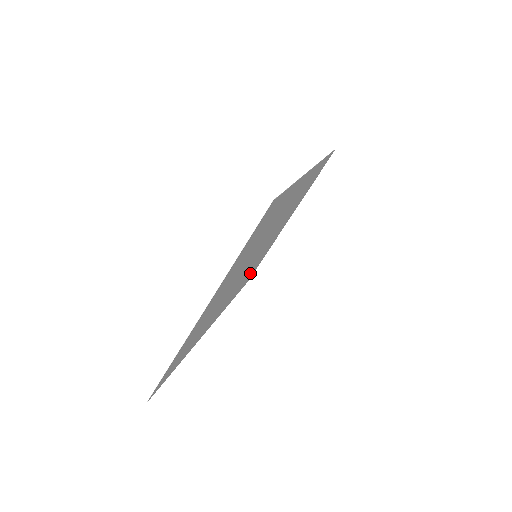
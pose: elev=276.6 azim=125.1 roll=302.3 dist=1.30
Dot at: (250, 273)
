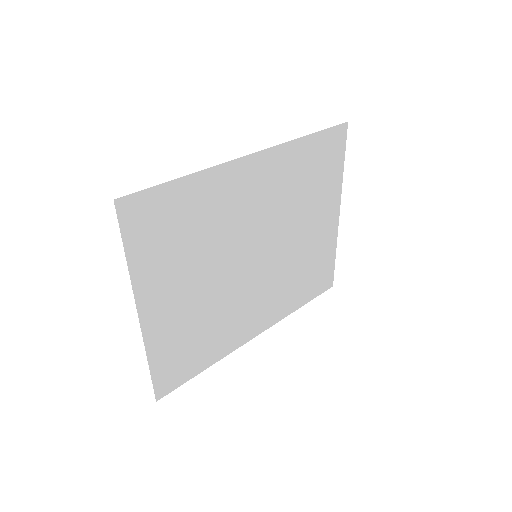
Dot at: (307, 276)
